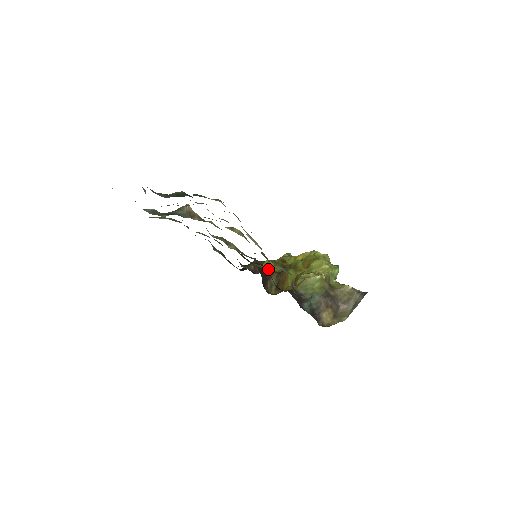
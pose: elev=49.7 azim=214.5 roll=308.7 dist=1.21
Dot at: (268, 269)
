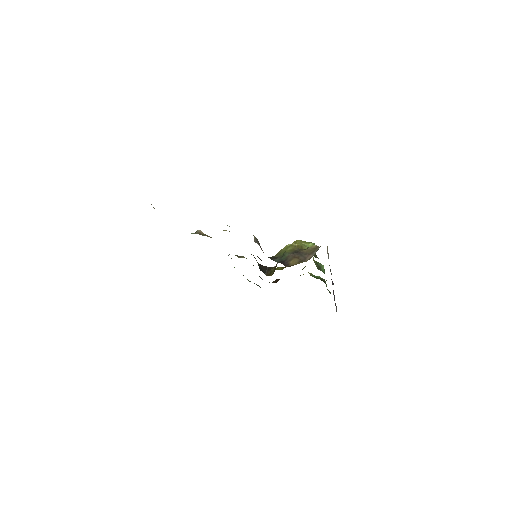
Dot at: occluded
